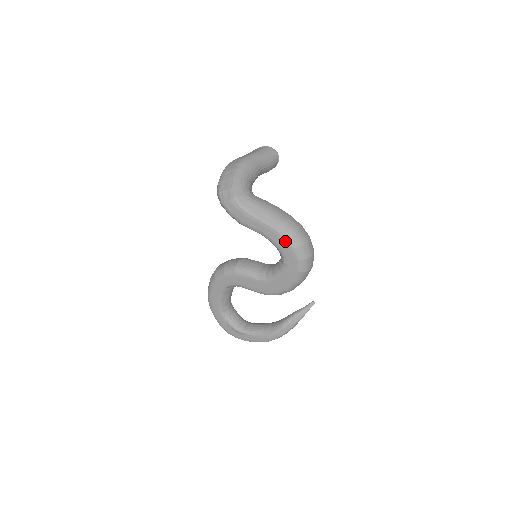
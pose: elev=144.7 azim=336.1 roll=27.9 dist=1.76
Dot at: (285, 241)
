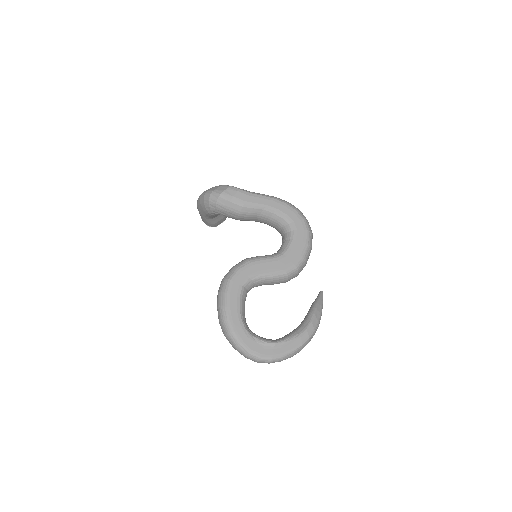
Dot at: (287, 206)
